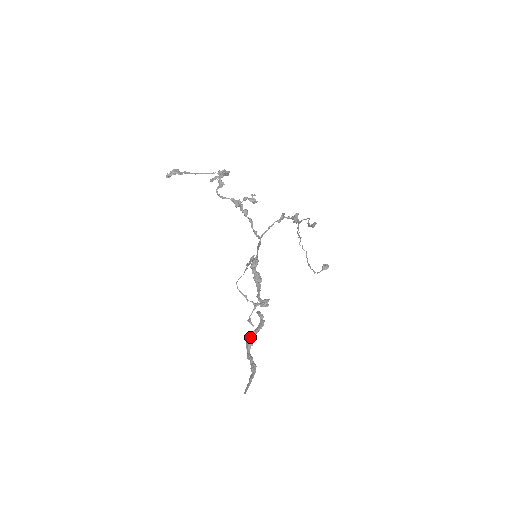
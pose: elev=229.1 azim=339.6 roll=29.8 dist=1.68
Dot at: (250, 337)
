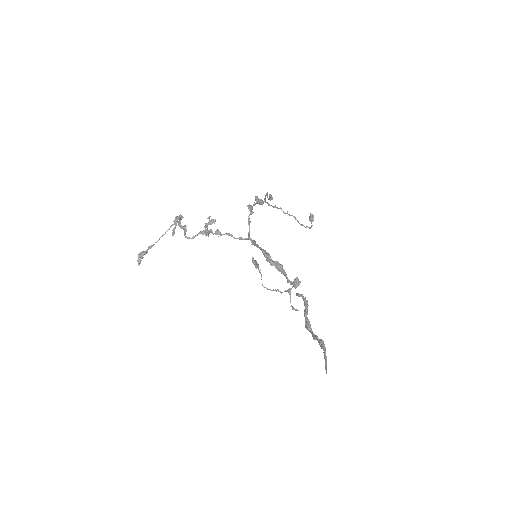
Dot at: occluded
